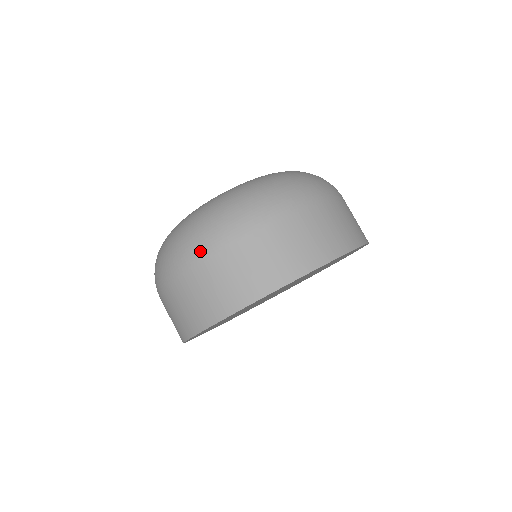
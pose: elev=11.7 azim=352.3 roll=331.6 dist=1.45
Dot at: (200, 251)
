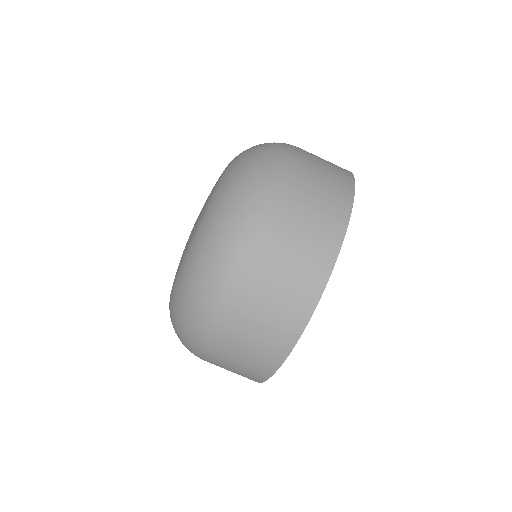
Dot at: (207, 343)
